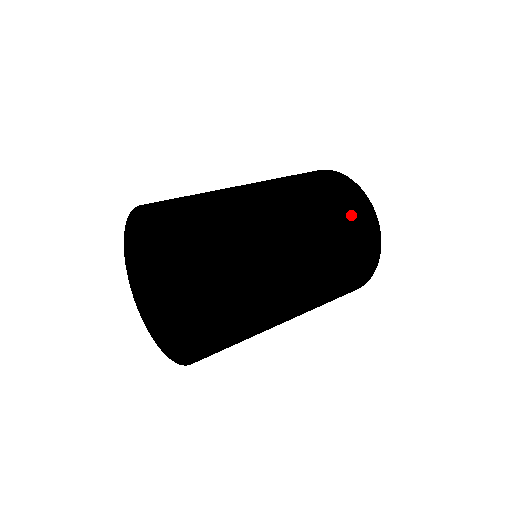
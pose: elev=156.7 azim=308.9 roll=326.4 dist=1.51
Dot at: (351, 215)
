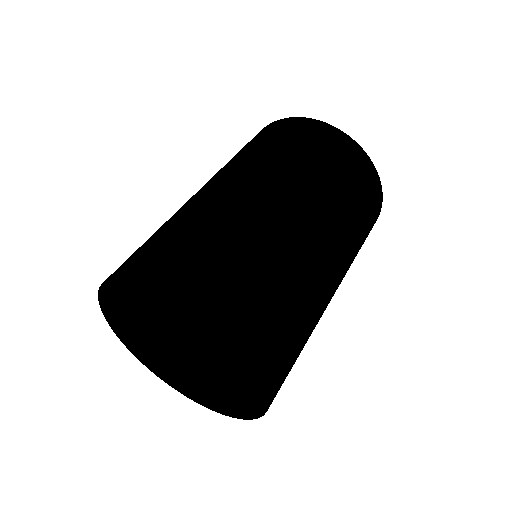
Dot at: (329, 155)
